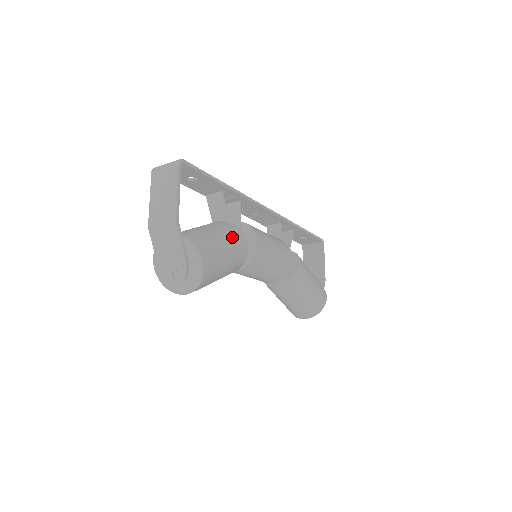
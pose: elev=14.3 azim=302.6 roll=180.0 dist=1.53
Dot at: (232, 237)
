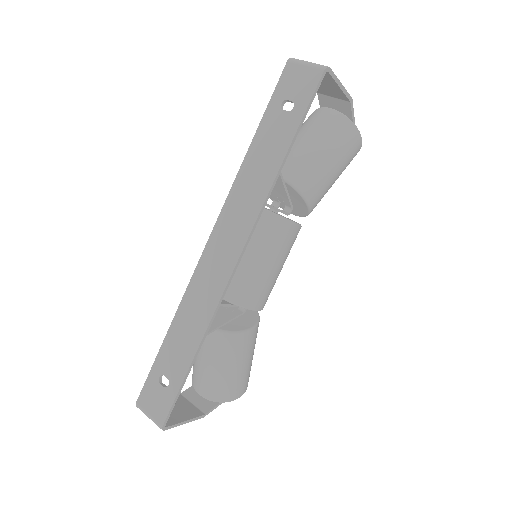
Dot at: (240, 352)
